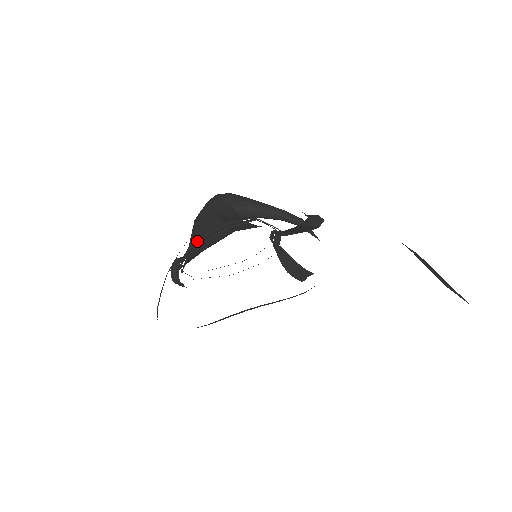
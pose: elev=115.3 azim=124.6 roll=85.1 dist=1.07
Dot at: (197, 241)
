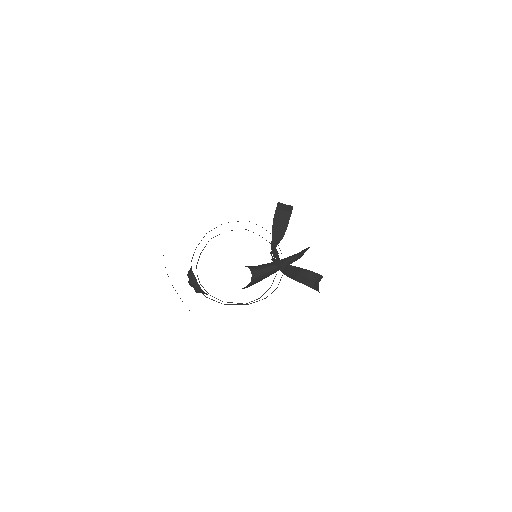
Dot at: occluded
